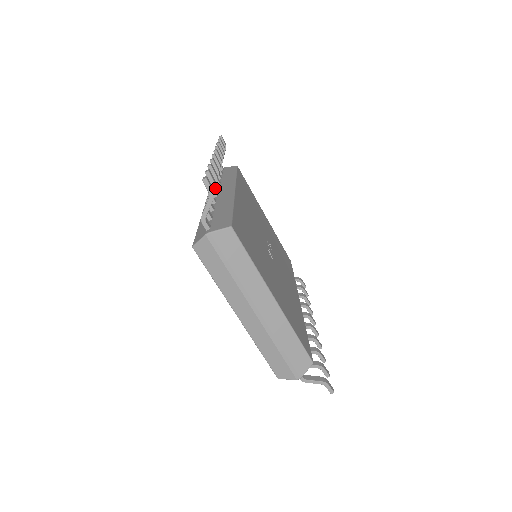
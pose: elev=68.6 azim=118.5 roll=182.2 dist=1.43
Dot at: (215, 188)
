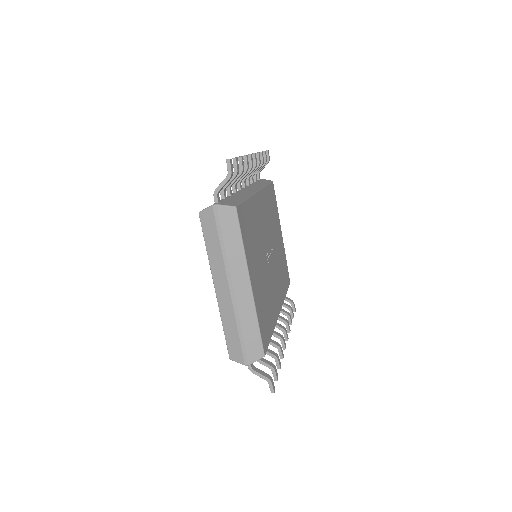
Dot at: (236, 174)
